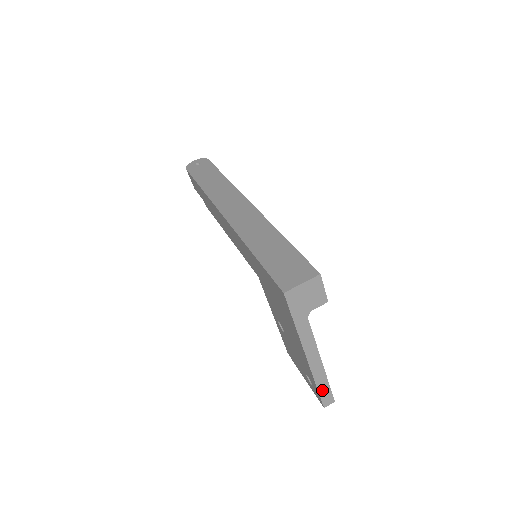
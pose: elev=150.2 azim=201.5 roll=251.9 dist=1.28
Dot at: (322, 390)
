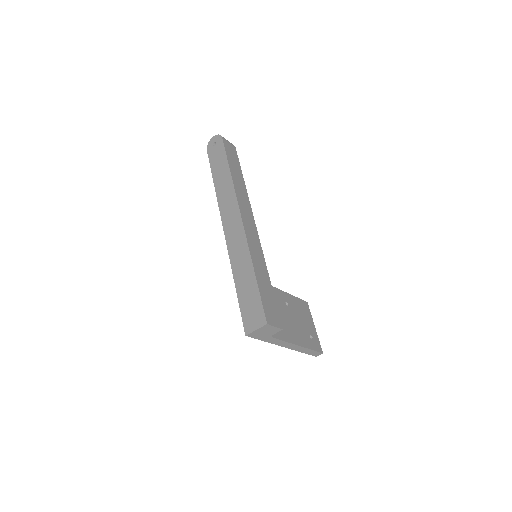
Dot at: (308, 352)
